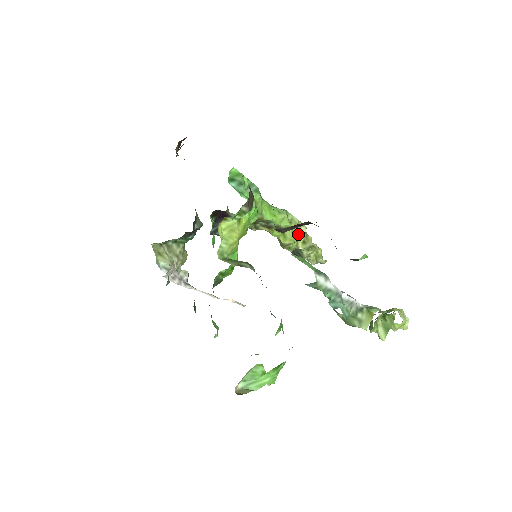
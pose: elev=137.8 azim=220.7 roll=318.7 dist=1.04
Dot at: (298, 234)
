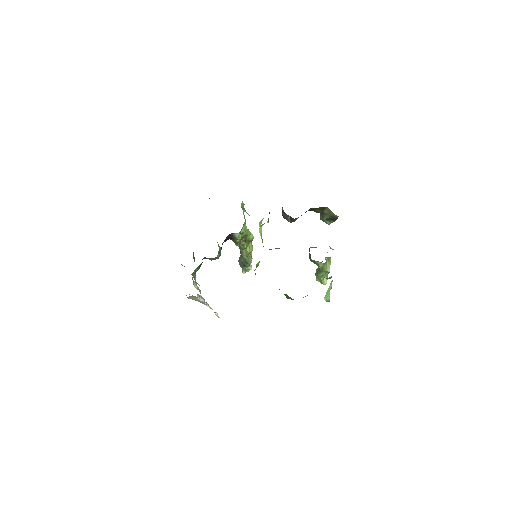
Dot at: occluded
